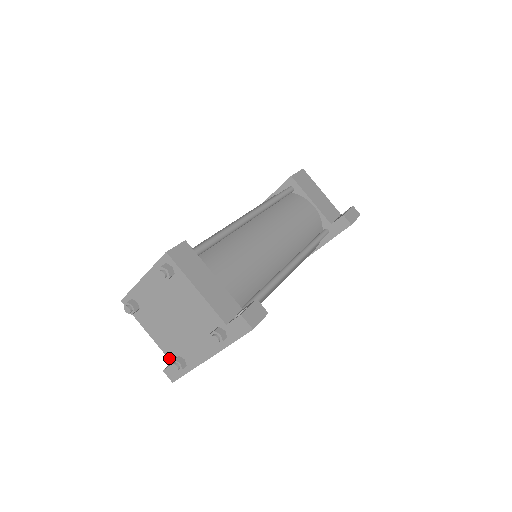
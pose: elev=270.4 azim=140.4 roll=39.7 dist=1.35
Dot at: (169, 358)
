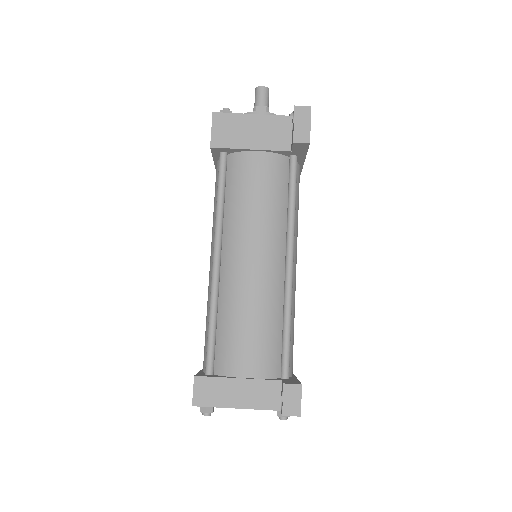
Dot at: occluded
